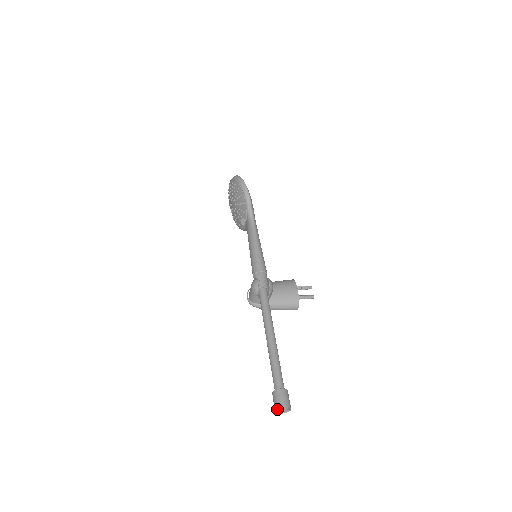
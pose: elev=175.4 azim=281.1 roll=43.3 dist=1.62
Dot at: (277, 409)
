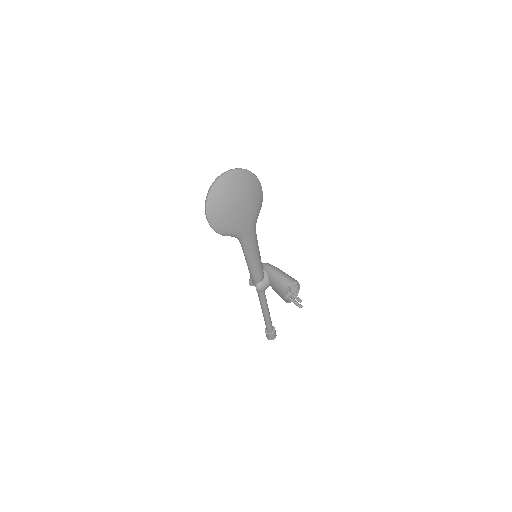
Dot at: occluded
